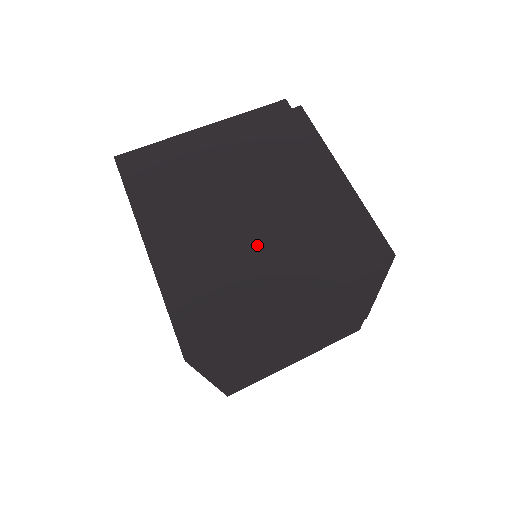
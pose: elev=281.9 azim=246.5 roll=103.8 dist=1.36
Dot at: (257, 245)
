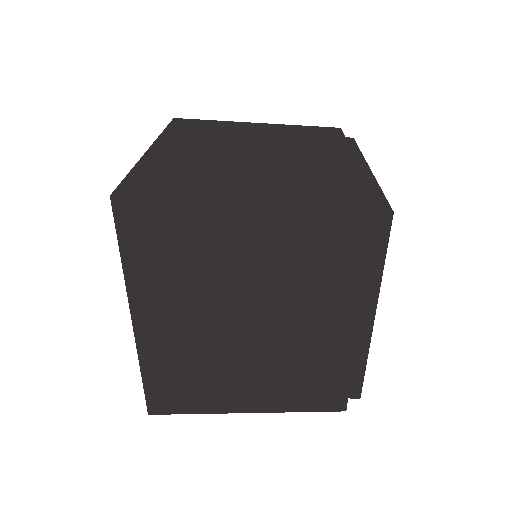
Dot at: (249, 168)
